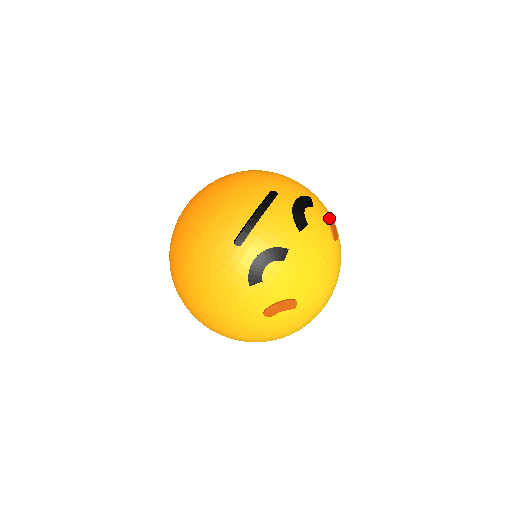
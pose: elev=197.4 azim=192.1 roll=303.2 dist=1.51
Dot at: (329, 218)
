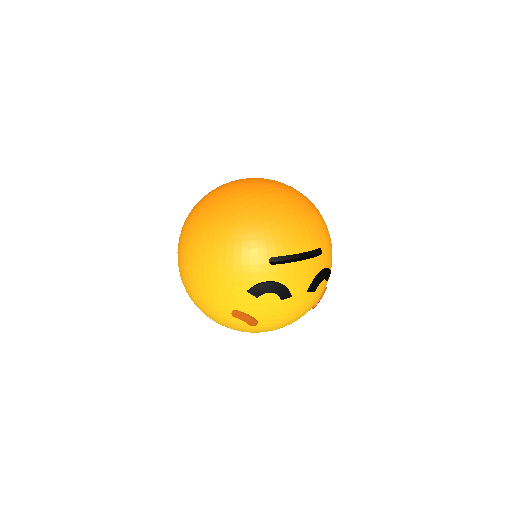
Dot at: occluded
